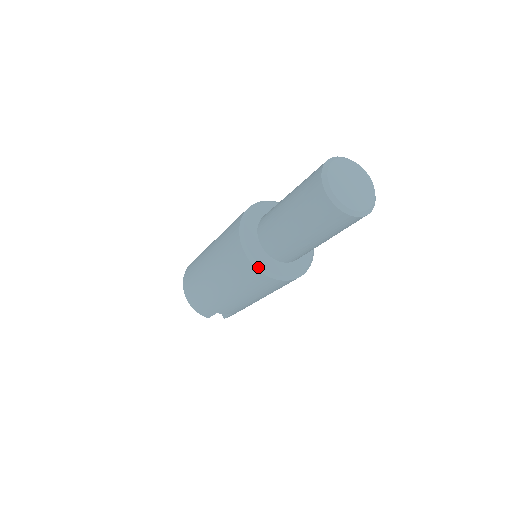
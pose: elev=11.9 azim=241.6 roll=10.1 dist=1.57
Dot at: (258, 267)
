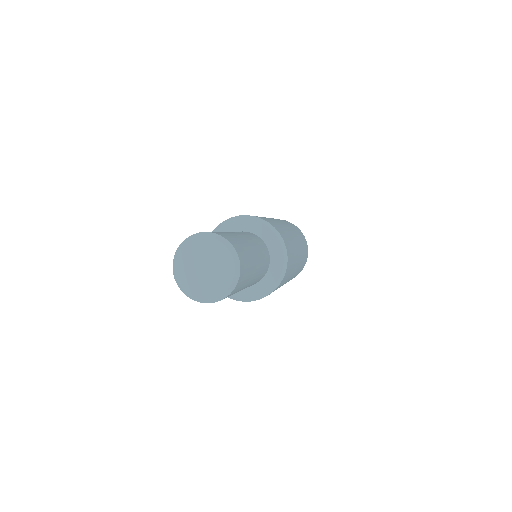
Dot at: occluded
